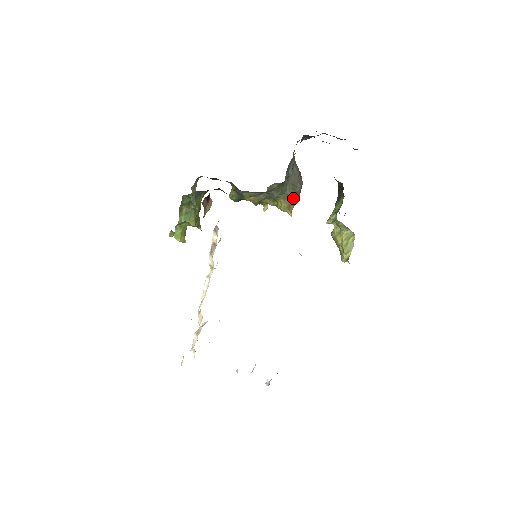
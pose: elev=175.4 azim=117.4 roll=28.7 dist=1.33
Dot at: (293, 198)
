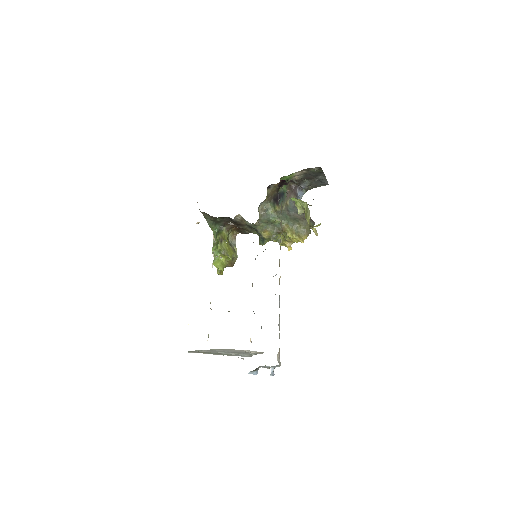
Dot at: (296, 226)
